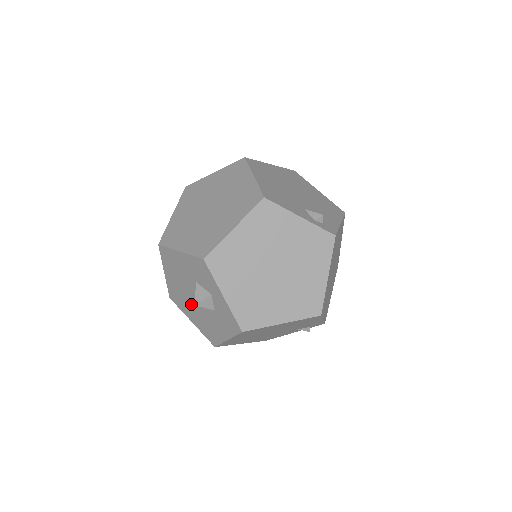
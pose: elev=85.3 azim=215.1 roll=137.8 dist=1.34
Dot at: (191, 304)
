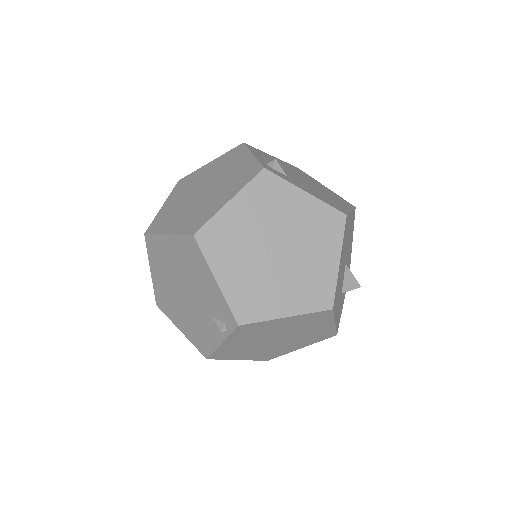
Dot at: occluded
